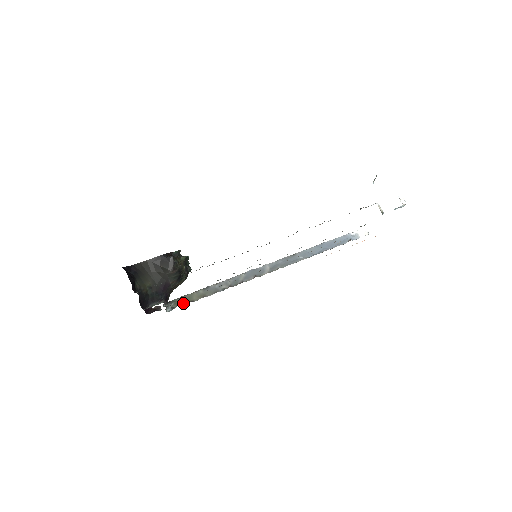
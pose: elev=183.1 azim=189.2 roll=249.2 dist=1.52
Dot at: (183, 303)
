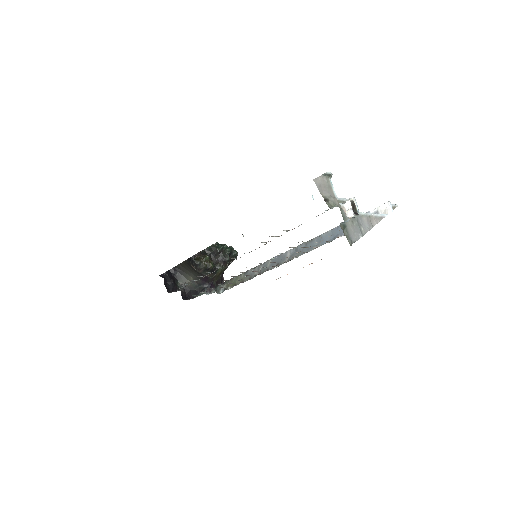
Dot at: (231, 285)
